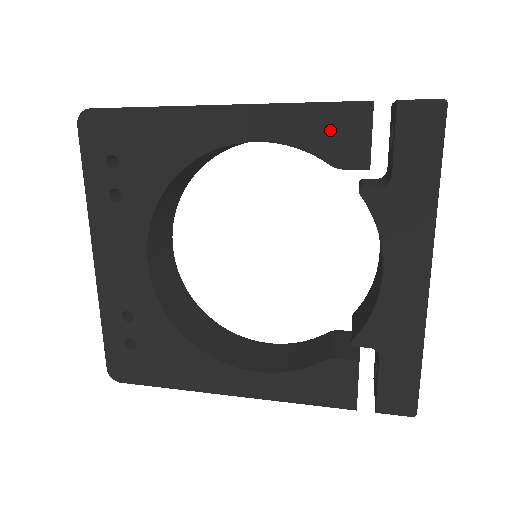
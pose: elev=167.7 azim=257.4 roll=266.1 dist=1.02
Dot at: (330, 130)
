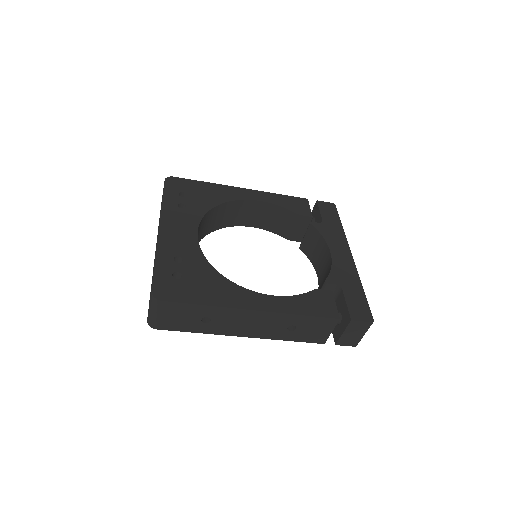
Dot at: (293, 203)
